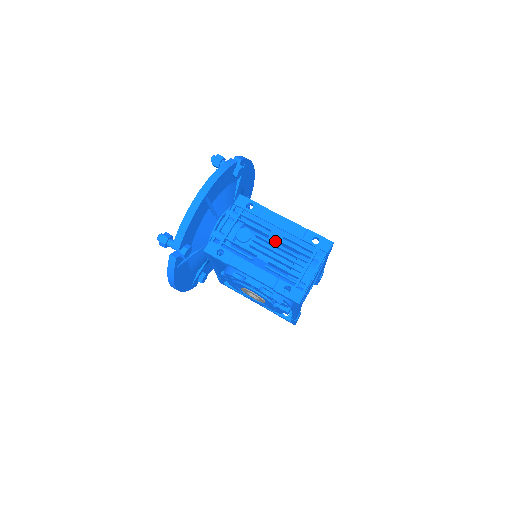
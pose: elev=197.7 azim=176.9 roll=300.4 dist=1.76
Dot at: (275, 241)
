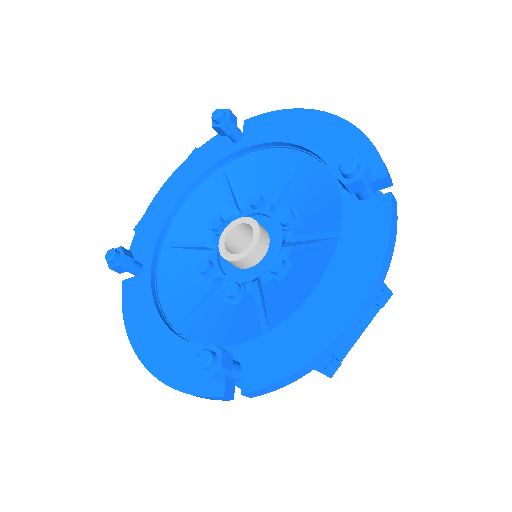
Dot at: occluded
